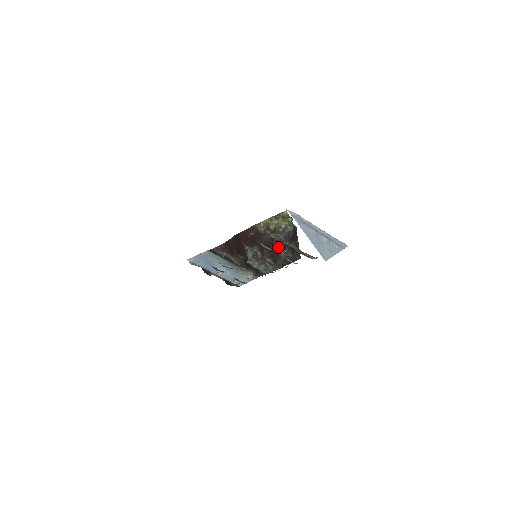
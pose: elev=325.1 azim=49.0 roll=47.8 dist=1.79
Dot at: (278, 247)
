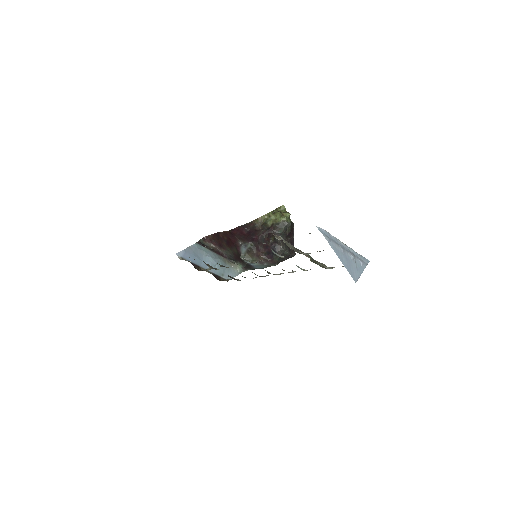
Dot at: (275, 244)
